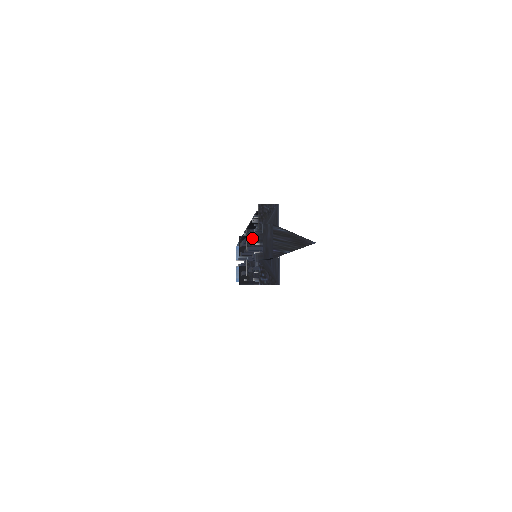
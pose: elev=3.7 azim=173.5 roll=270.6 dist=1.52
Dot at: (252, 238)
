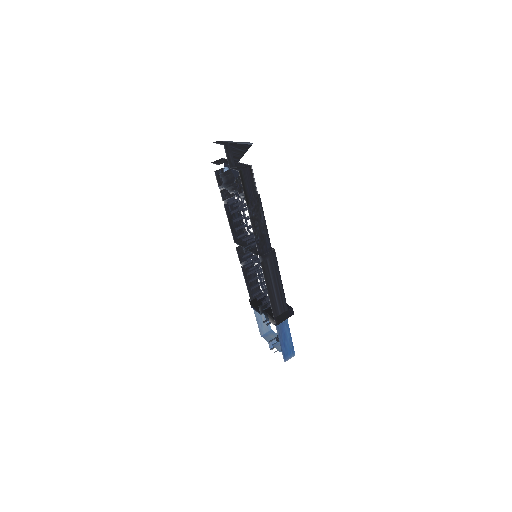
Dot at: (240, 236)
